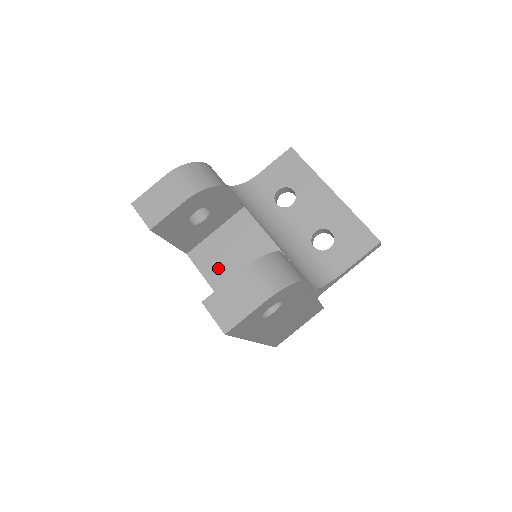
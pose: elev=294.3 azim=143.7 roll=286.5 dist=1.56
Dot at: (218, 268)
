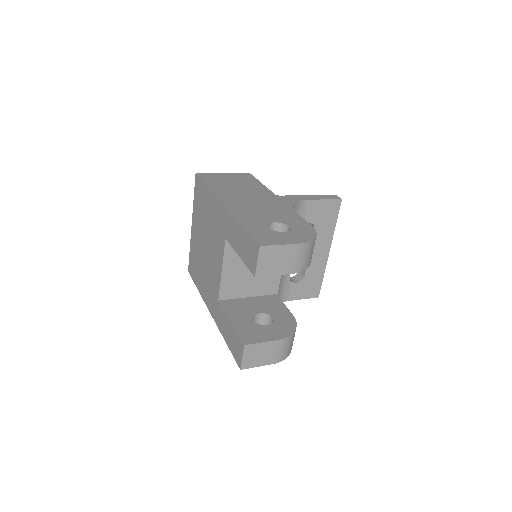
Dot at: (237, 265)
